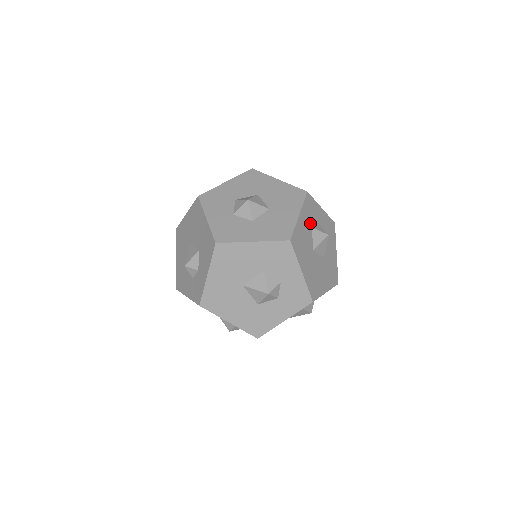
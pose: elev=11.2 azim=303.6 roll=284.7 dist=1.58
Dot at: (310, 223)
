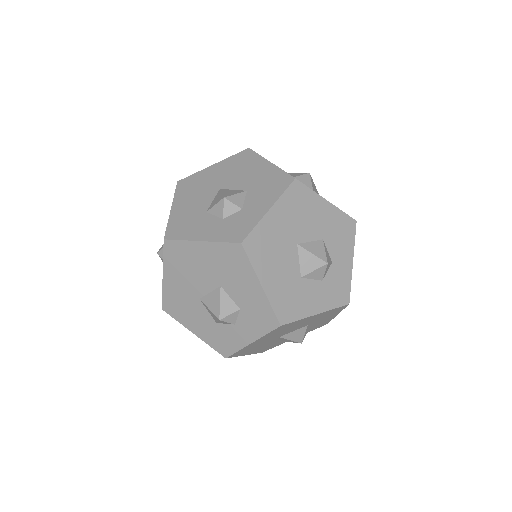
Dot at: occluded
